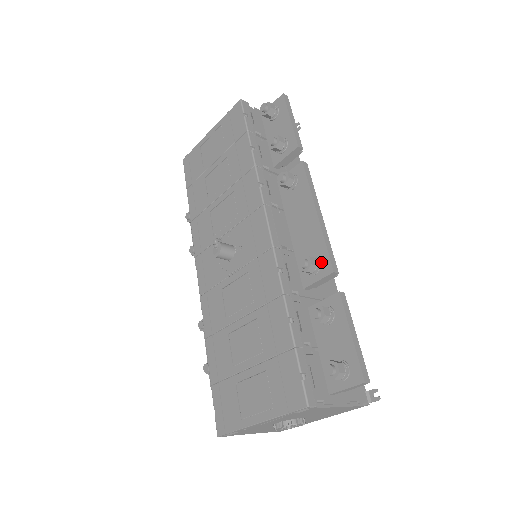
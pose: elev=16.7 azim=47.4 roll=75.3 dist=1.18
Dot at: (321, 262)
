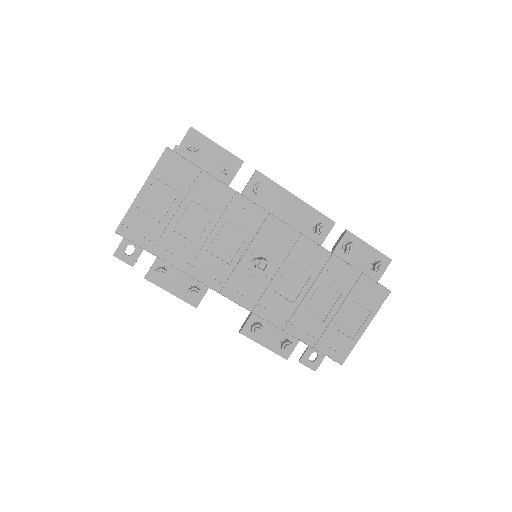
Dot at: (323, 223)
